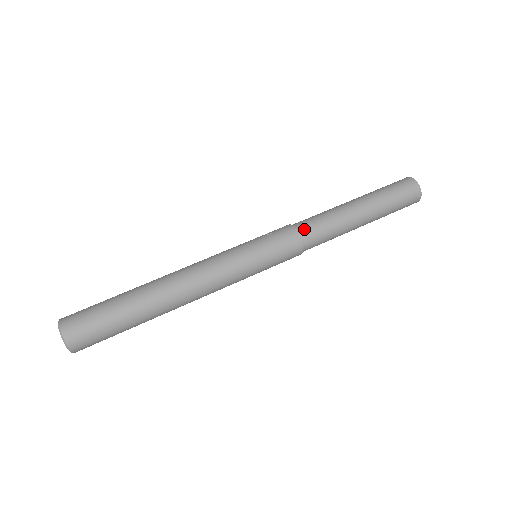
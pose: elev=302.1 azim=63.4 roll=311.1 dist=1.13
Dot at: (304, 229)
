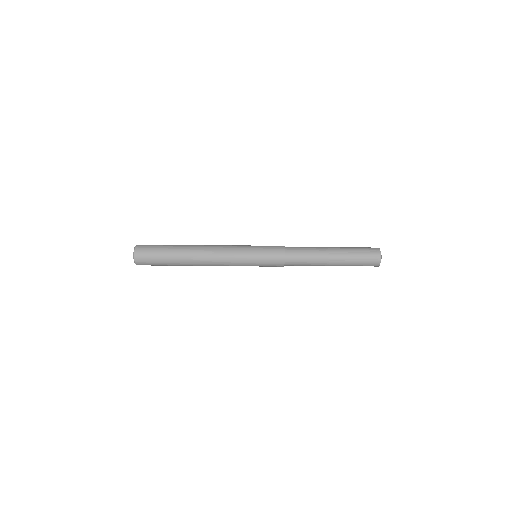
Dot at: (290, 247)
